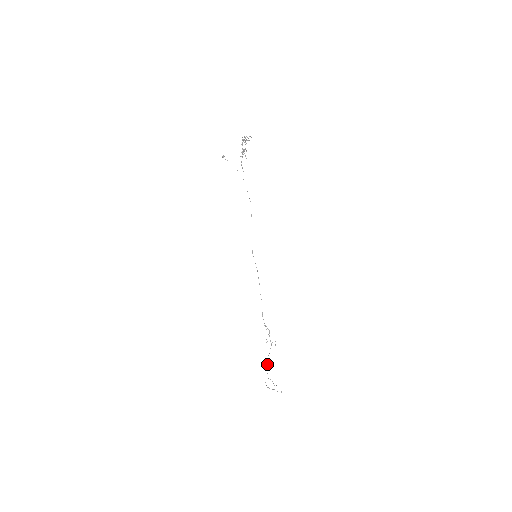
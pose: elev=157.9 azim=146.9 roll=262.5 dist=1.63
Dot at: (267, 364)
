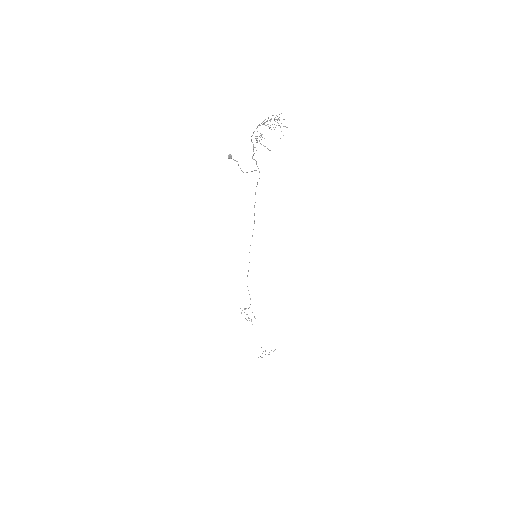
Dot at: occluded
